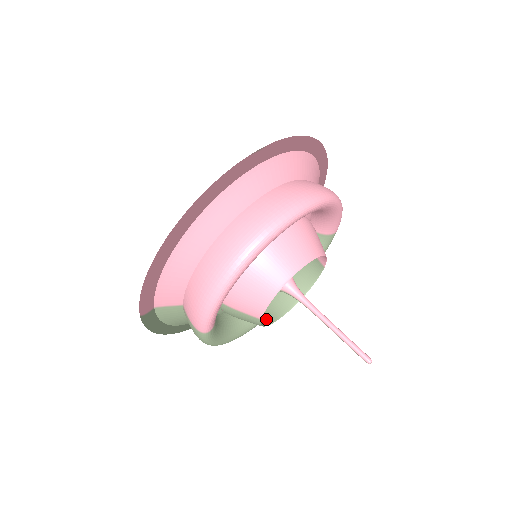
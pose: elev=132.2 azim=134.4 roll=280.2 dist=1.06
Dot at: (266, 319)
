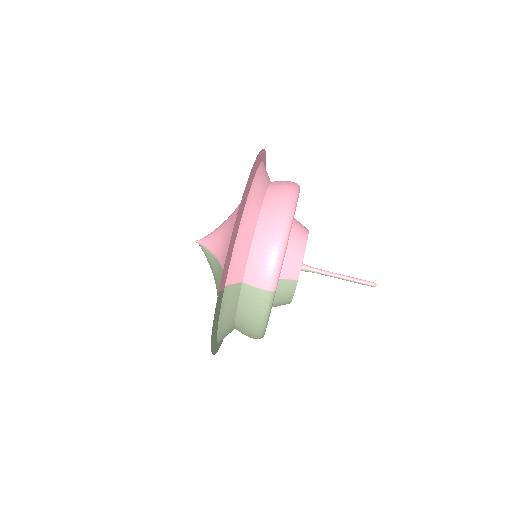
Dot at: occluded
